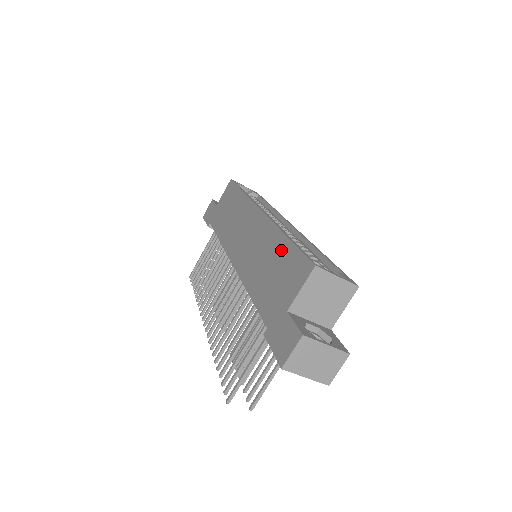
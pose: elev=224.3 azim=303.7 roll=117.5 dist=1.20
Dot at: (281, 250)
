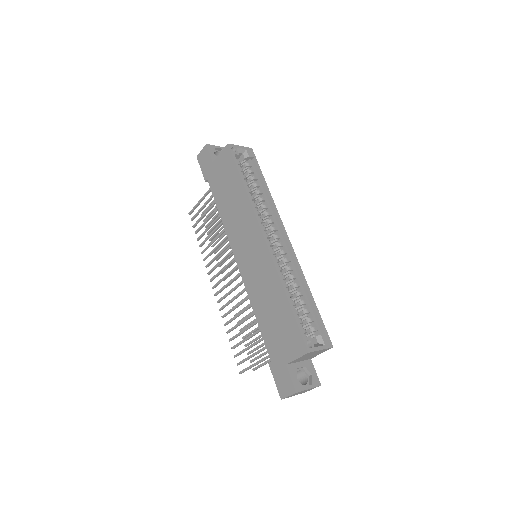
Dot at: (283, 308)
